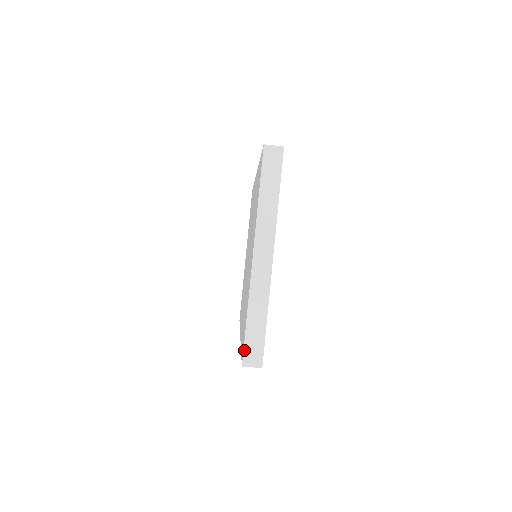
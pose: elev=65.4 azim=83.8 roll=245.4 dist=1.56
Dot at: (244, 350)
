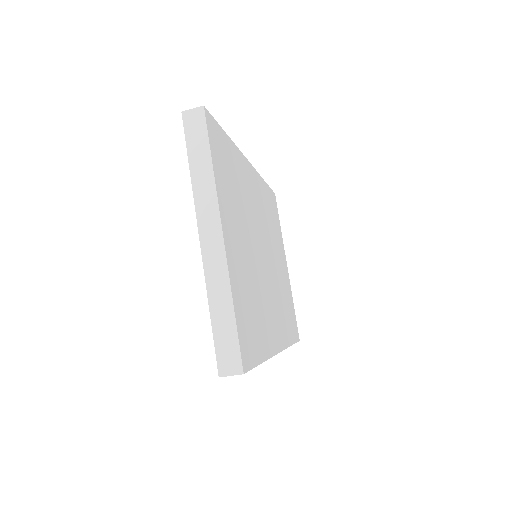
Dot at: (216, 356)
